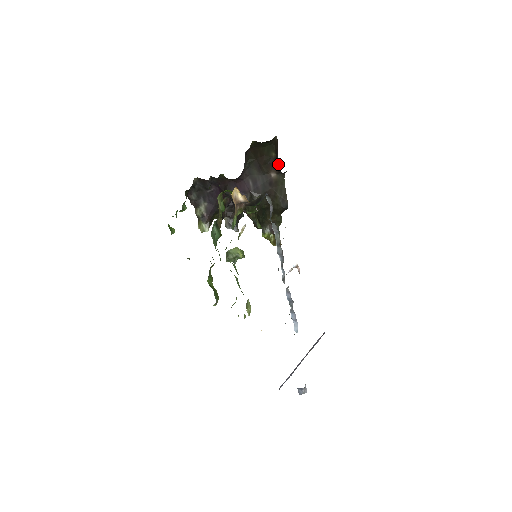
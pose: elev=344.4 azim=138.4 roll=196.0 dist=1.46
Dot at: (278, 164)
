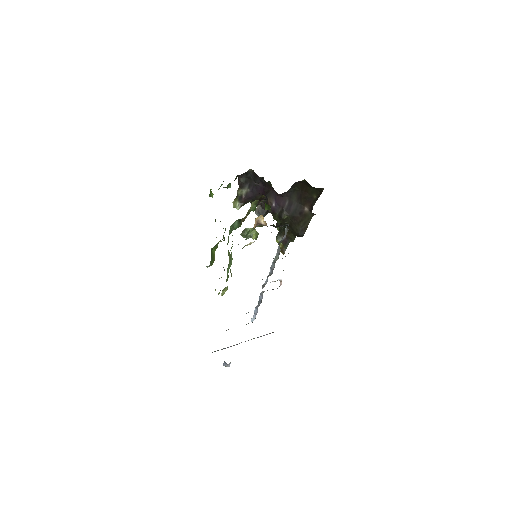
Dot at: occluded
